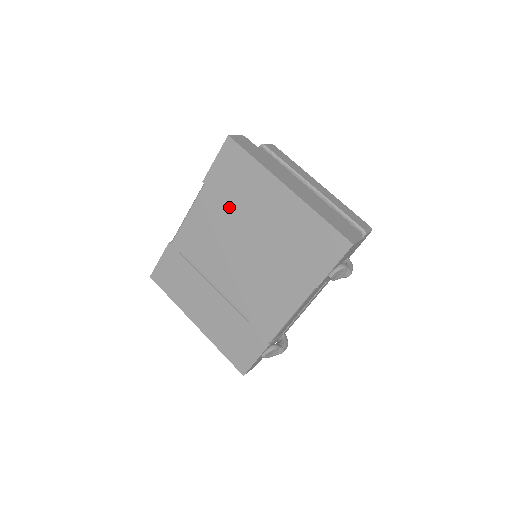
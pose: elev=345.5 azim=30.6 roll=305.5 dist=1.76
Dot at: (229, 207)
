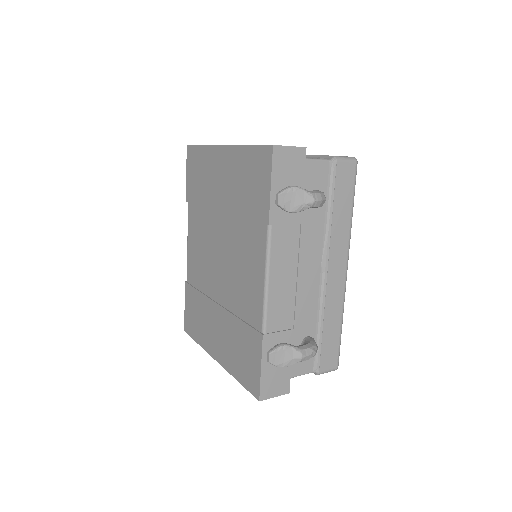
Dot at: (202, 207)
